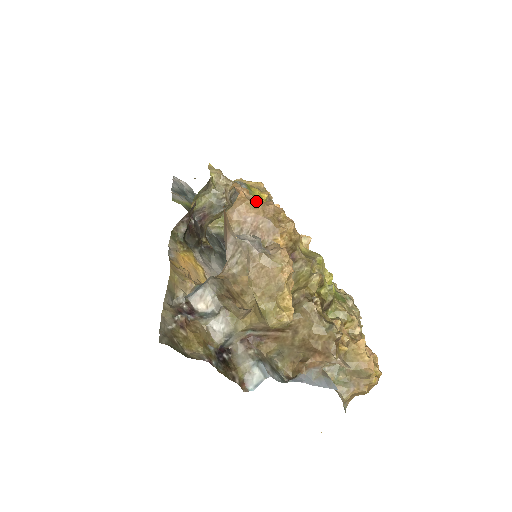
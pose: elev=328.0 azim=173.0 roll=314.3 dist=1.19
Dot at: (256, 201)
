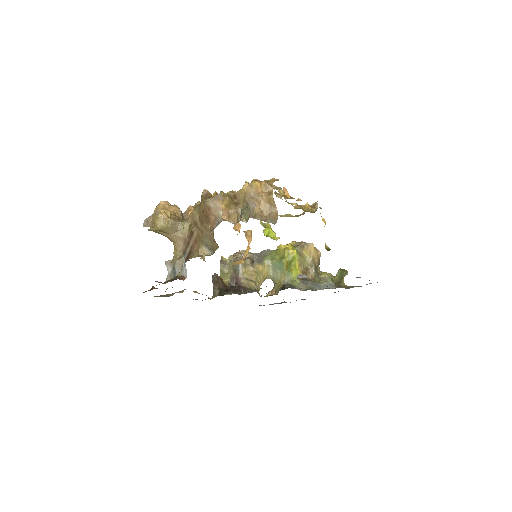
Dot at: occluded
